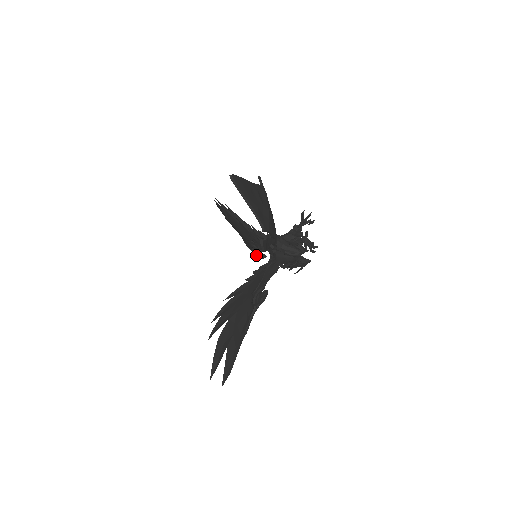
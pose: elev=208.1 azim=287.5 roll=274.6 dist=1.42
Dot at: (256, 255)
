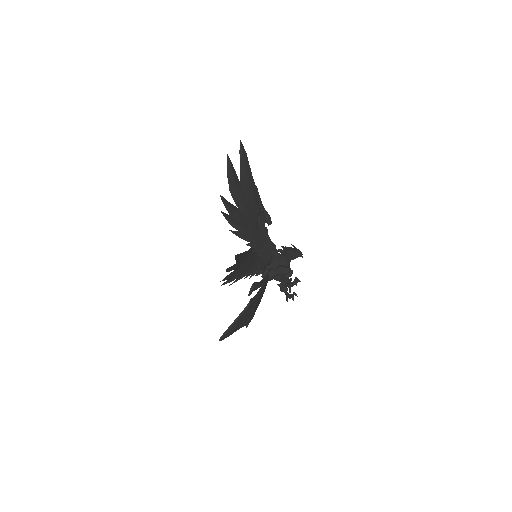
Dot at: occluded
